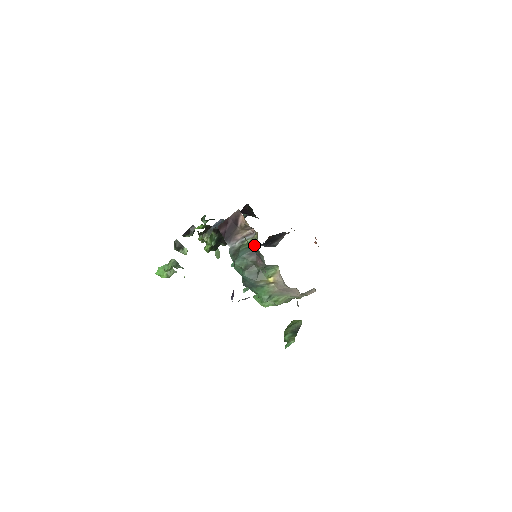
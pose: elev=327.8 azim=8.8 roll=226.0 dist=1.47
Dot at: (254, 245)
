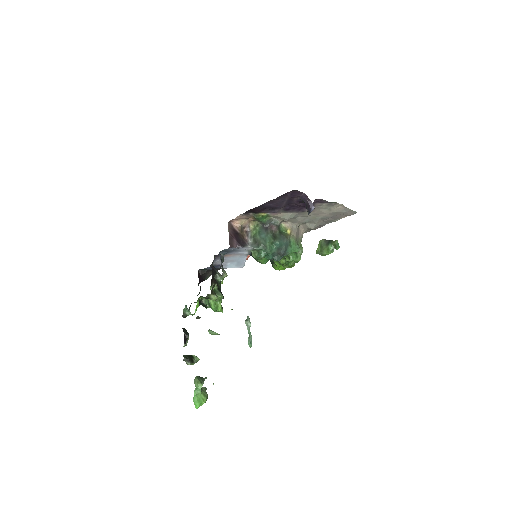
Dot at: (260, 227)
